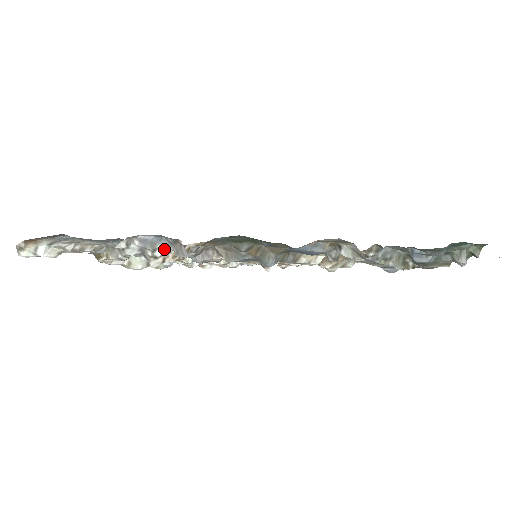
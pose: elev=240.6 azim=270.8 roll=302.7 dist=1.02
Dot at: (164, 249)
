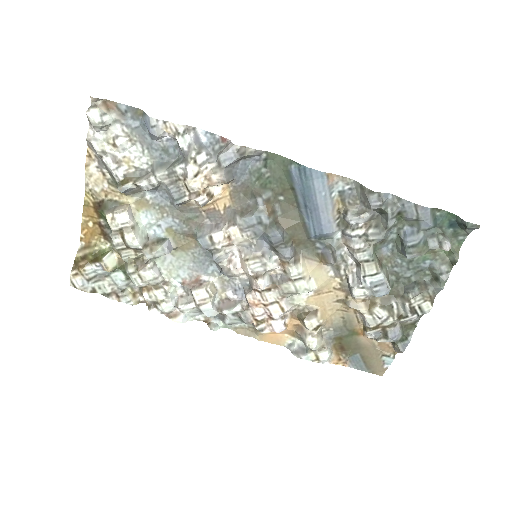
Dot at: (205, 158)
